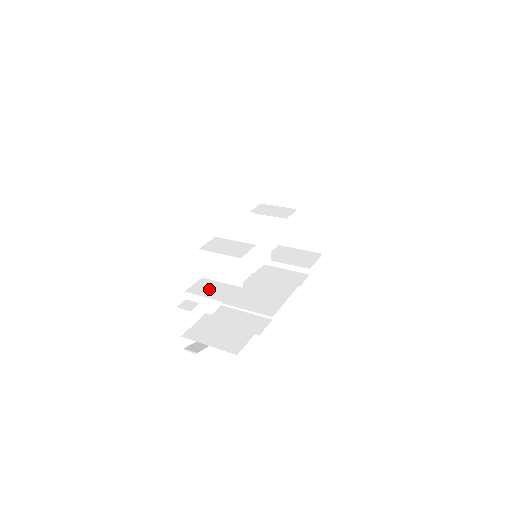
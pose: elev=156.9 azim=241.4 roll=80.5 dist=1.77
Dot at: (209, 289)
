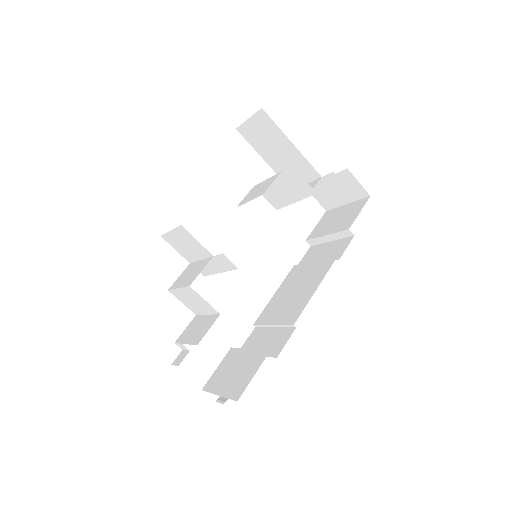
Dot at: (193, 330)
